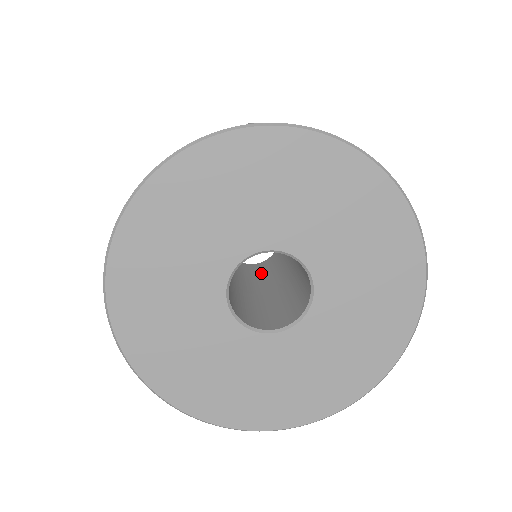
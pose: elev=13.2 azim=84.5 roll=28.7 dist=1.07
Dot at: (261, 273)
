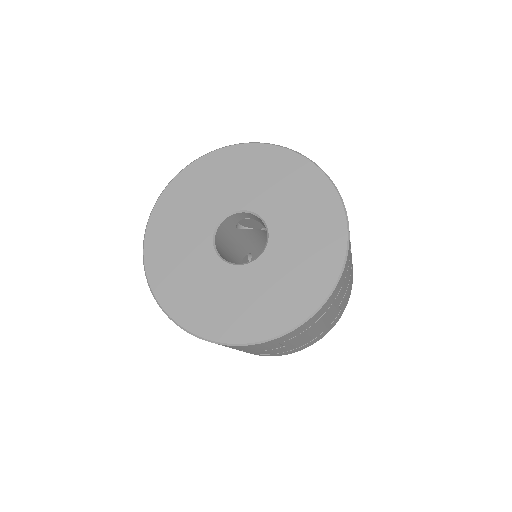
Dot at: occluded
